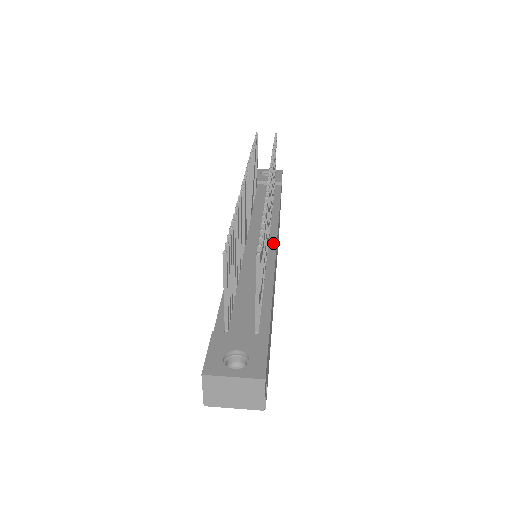
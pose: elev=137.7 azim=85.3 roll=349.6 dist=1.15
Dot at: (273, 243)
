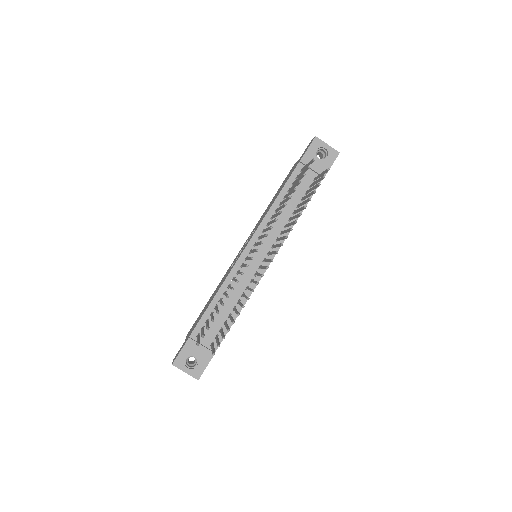
Dot at: (266, 265)
